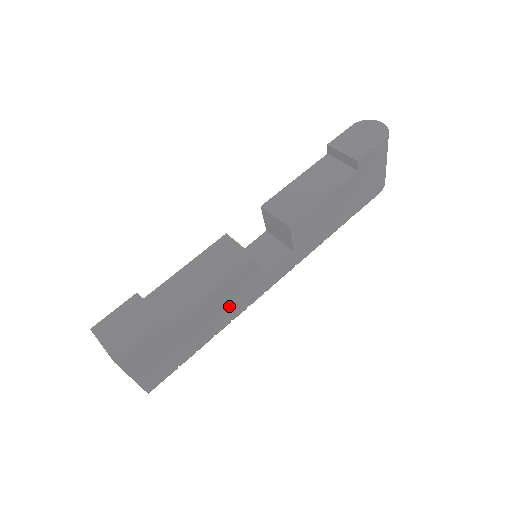
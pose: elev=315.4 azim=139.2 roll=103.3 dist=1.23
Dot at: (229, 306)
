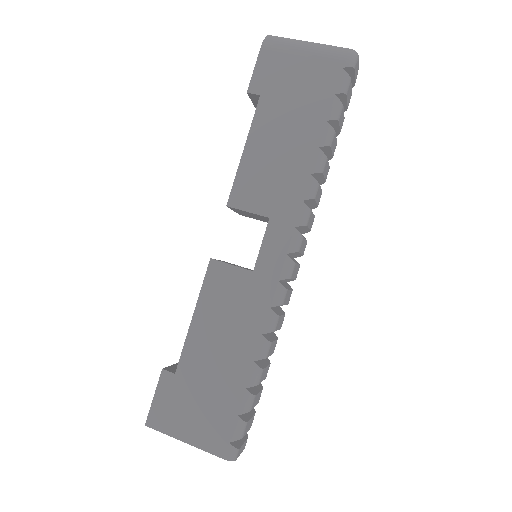
Dot at: (237, 321)
